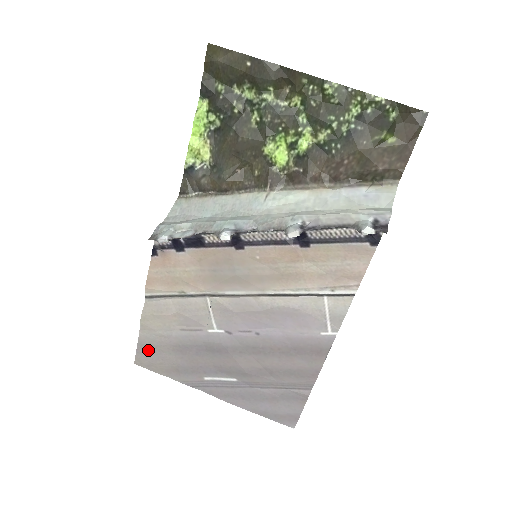
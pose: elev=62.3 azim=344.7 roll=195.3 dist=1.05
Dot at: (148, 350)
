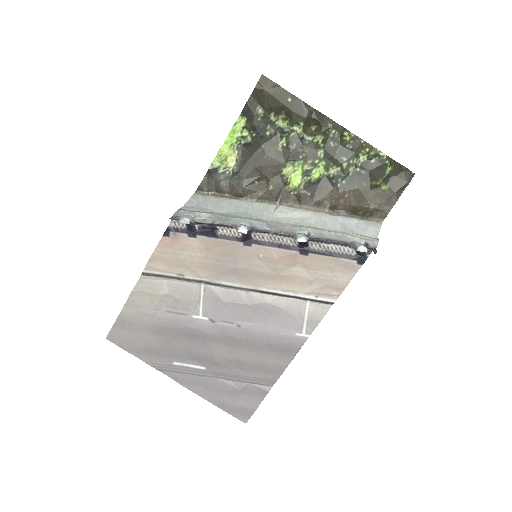
Dot at: (126, 326)
